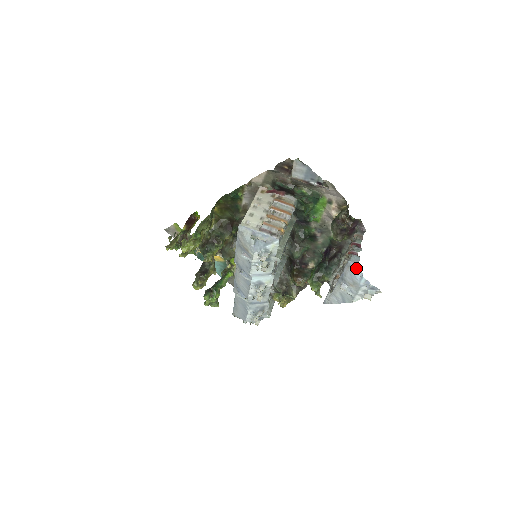
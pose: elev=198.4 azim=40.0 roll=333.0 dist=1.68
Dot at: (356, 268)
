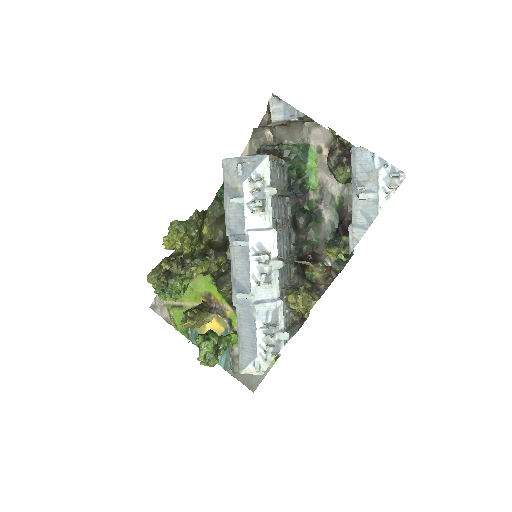
Dot at: (363, 151)
